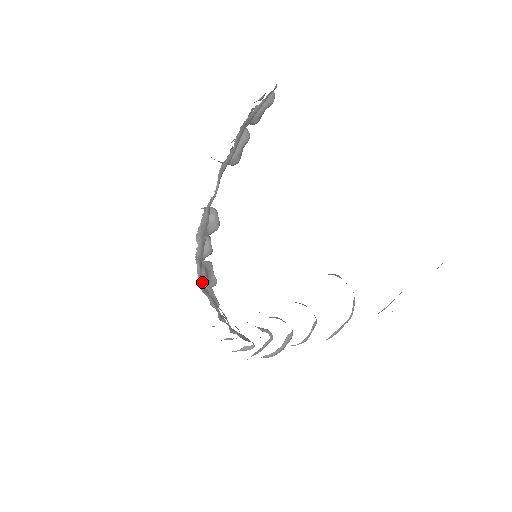
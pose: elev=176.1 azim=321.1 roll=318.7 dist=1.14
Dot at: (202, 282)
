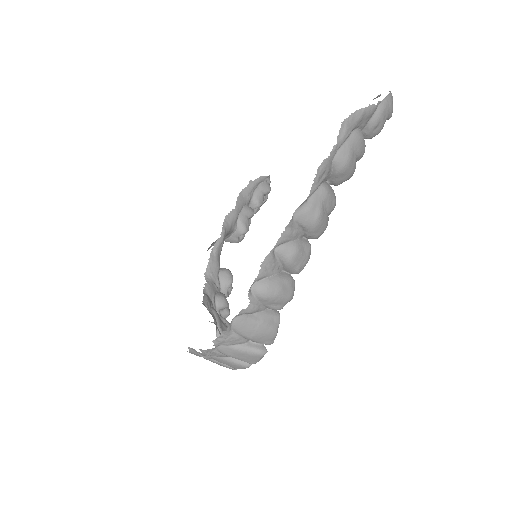
Dot at: (209, 311)
